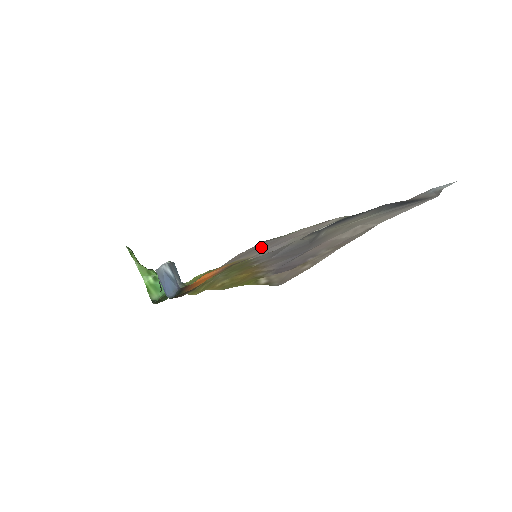
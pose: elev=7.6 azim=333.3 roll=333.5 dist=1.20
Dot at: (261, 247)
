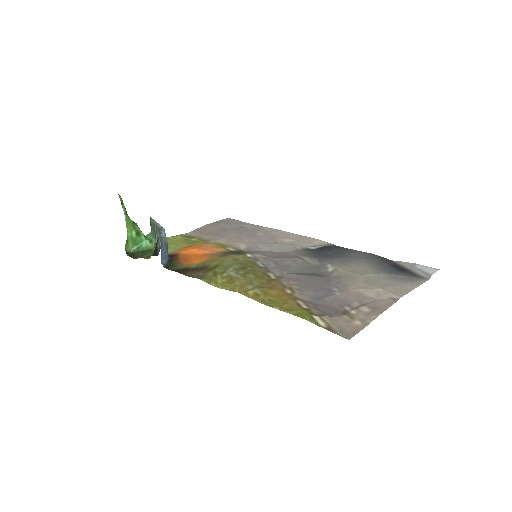
Dot at: (239, 233)
